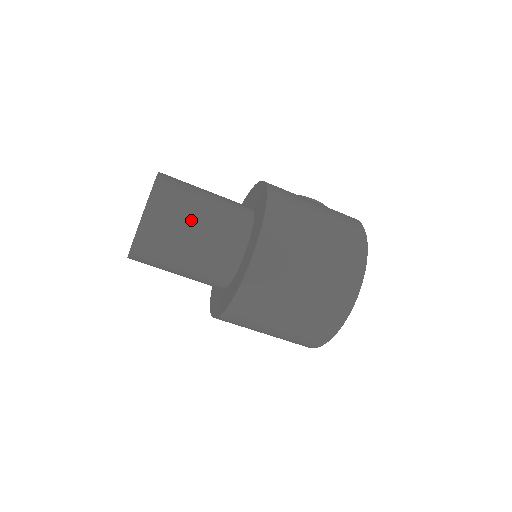
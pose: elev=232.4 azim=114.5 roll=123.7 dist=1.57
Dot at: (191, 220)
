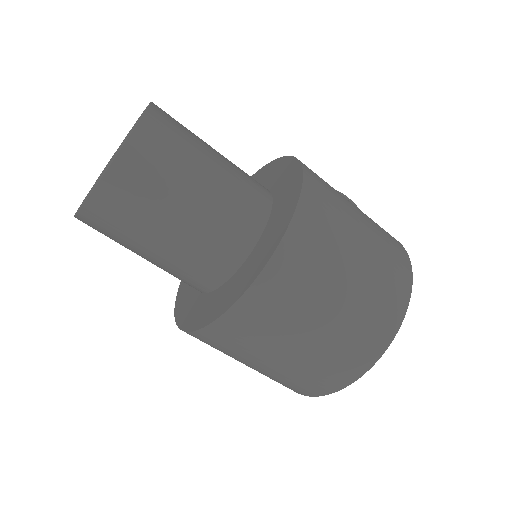
Dot at: (188, 183)
